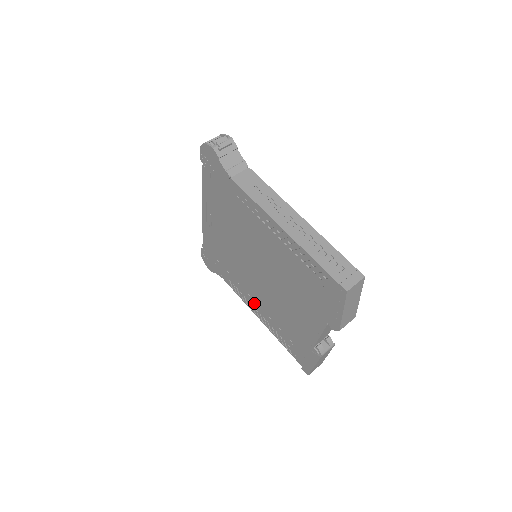
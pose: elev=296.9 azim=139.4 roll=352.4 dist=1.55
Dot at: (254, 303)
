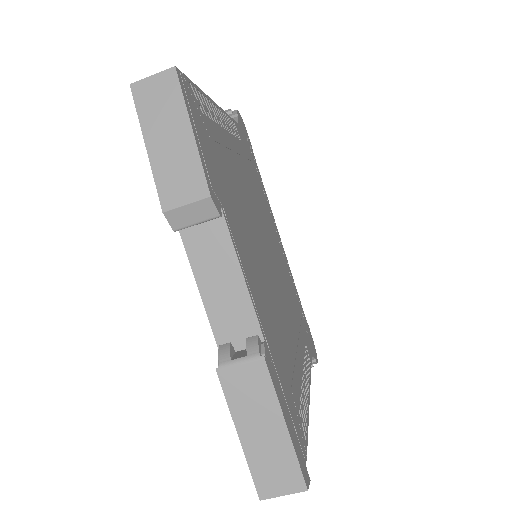
Dot at: occluded
